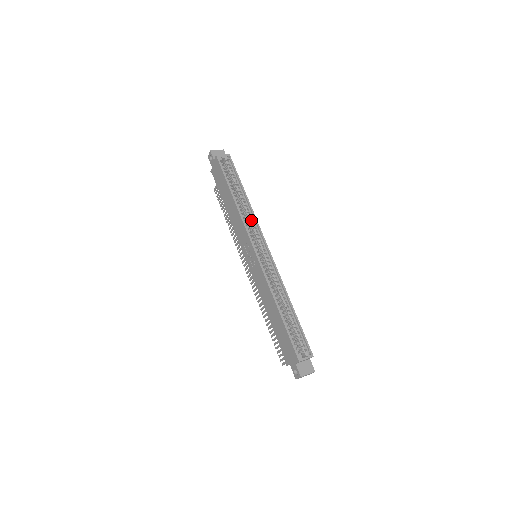
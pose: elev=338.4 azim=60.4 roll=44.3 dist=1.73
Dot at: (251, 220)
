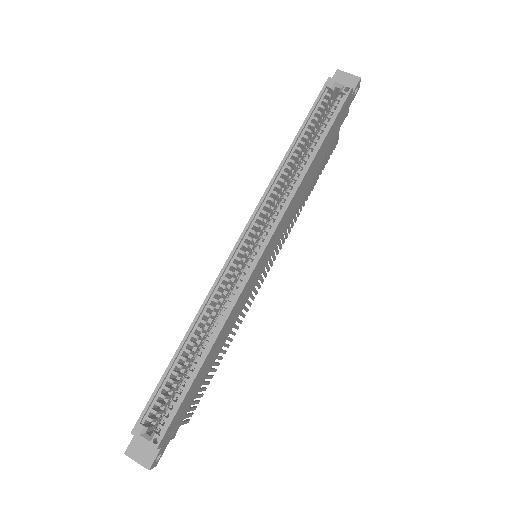
Dot at: (283, 199)
